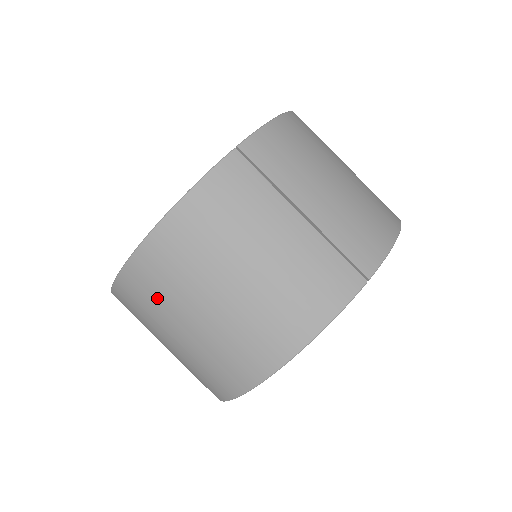
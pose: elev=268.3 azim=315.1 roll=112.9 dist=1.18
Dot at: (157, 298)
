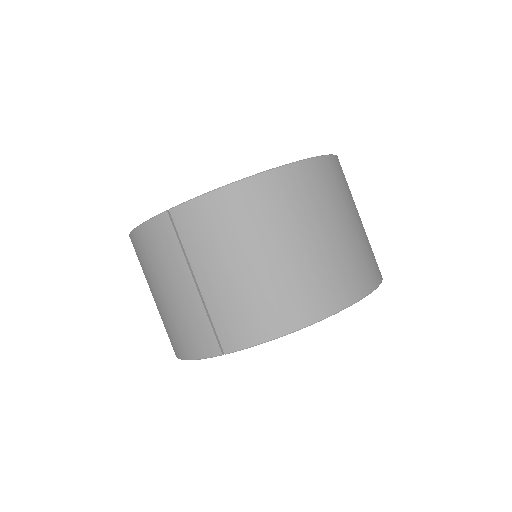
Dot at: occluded
